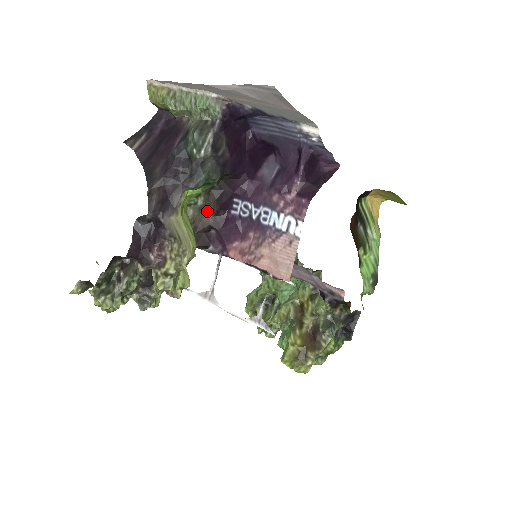
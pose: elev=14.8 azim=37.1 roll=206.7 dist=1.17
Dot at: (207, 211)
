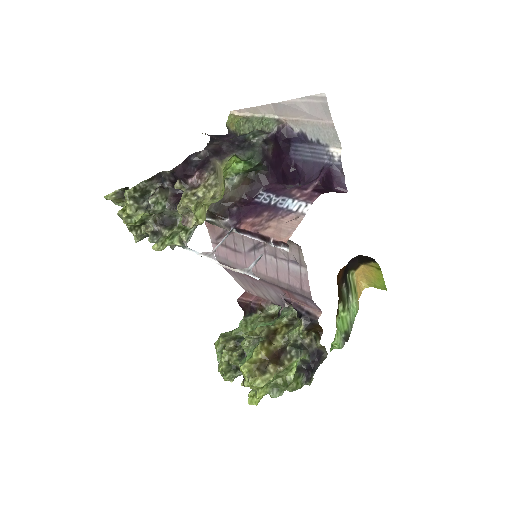
Dot at: (237, 192)
